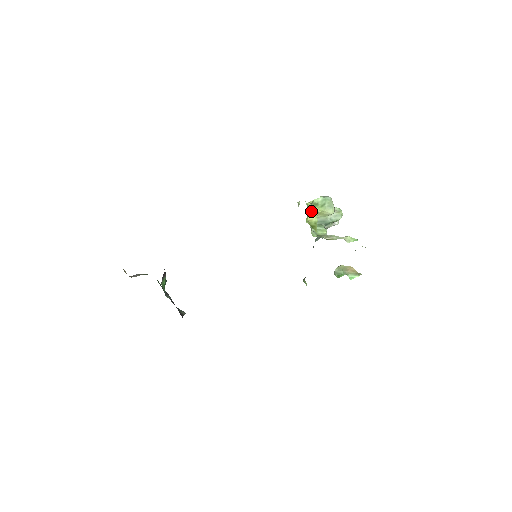
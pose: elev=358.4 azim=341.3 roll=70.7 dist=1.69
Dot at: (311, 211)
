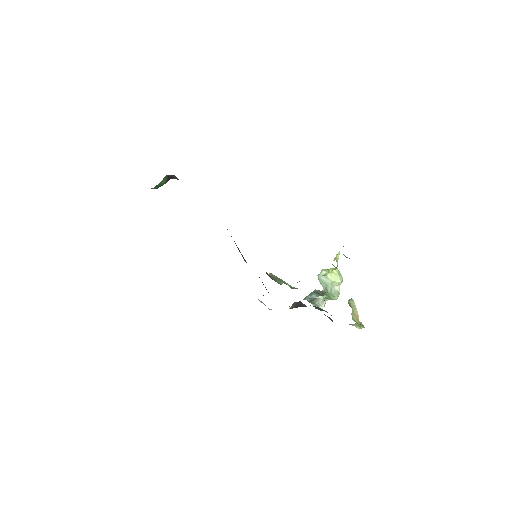
Dot at: (337, 257)
